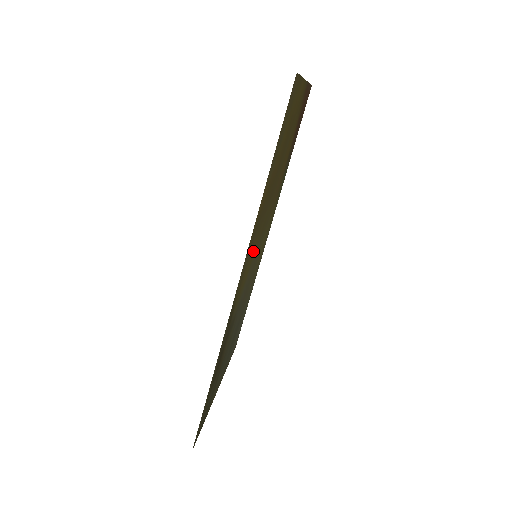
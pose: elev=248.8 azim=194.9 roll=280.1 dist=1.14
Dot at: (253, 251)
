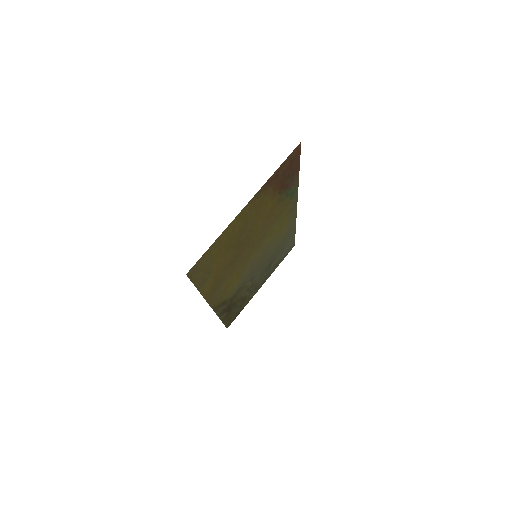
Dot at: (235, 275)
